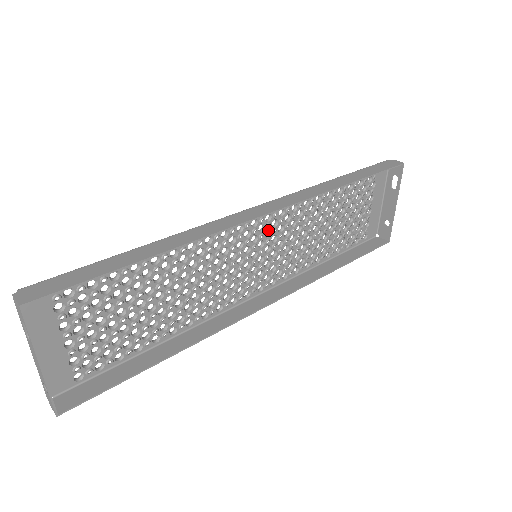
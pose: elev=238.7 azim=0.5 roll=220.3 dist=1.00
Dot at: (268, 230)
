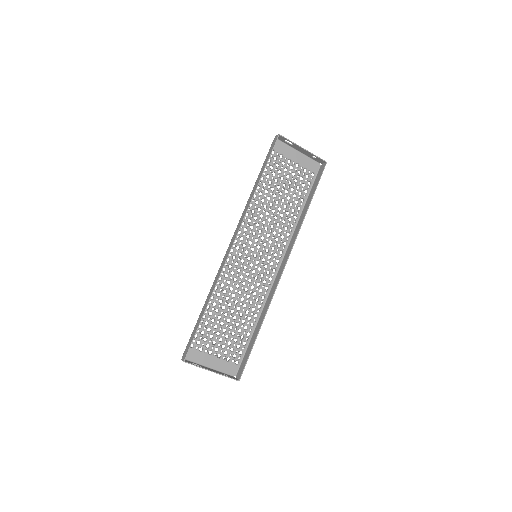
Dot at: occluded
